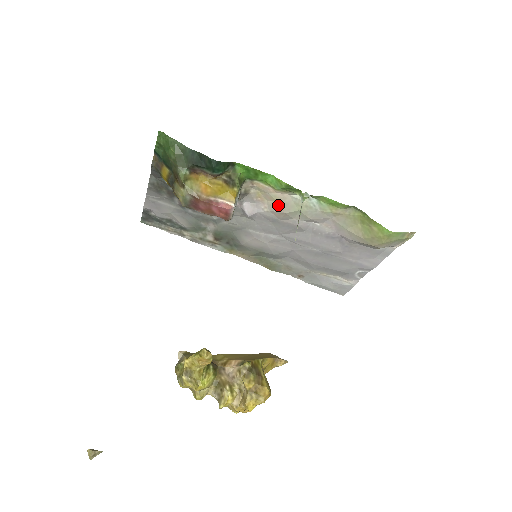
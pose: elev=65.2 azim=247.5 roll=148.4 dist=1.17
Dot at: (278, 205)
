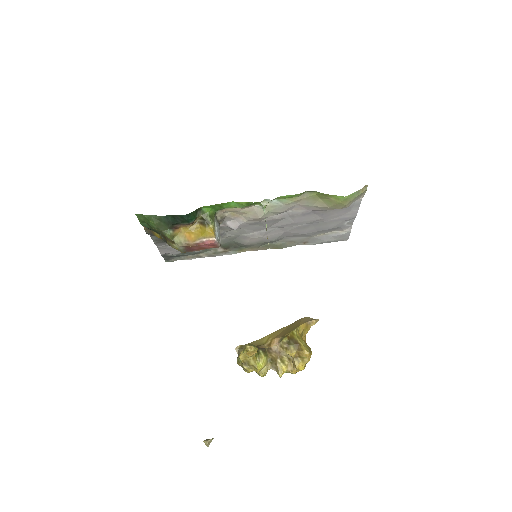
Dot at: (251, 215)
